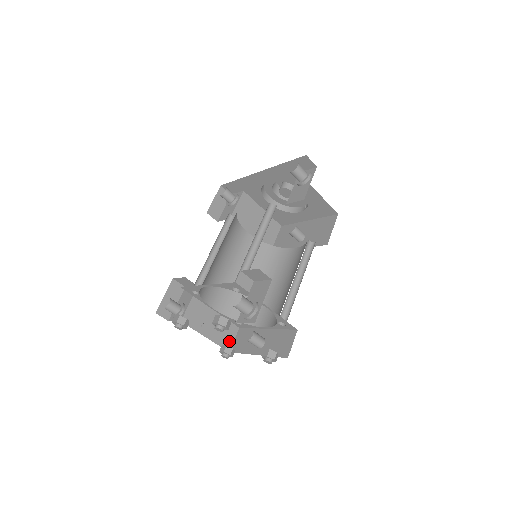
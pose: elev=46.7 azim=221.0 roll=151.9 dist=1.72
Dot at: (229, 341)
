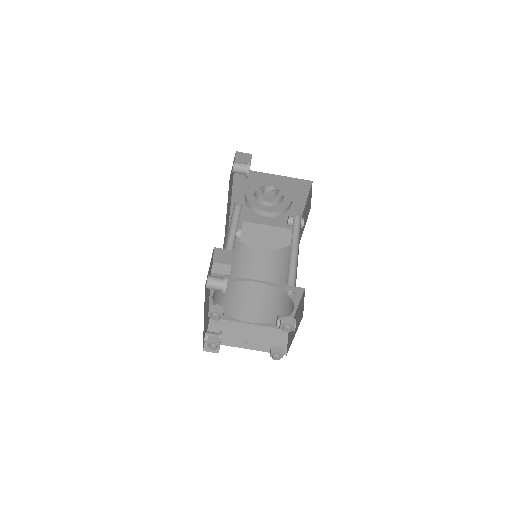
Dot at: (282, 346)
